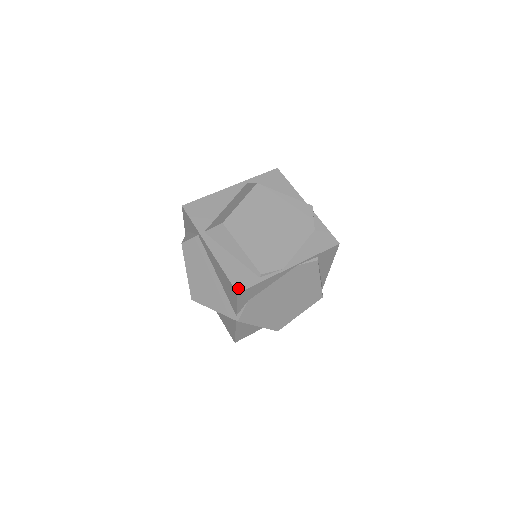
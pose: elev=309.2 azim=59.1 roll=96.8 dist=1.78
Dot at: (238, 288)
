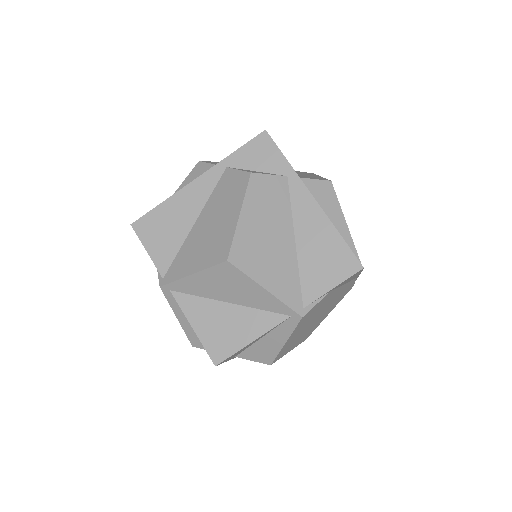
Dot at: occluded
